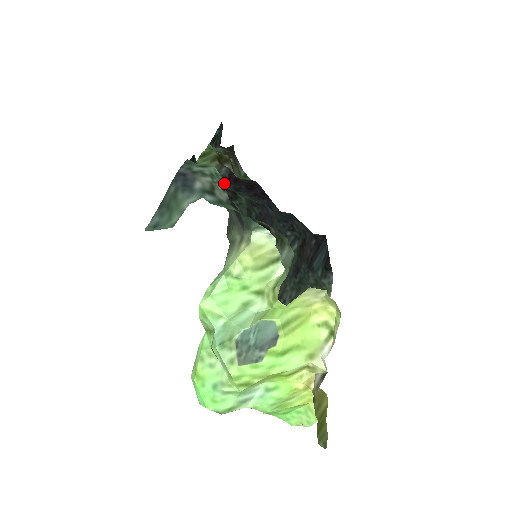
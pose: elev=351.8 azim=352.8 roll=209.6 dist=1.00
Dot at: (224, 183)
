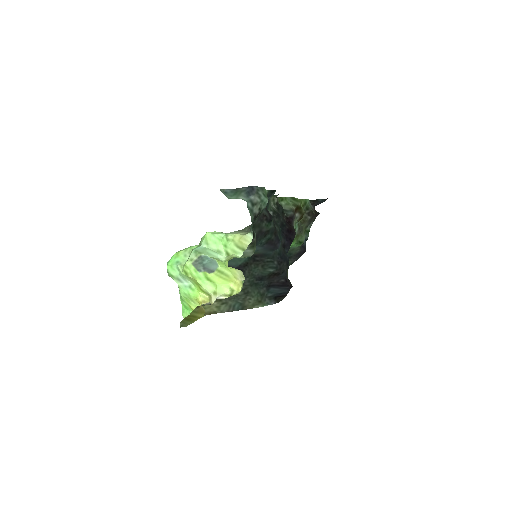
Dot at: (279, 215)
